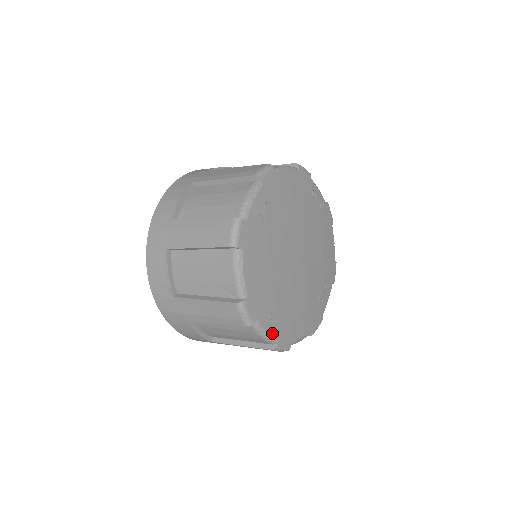
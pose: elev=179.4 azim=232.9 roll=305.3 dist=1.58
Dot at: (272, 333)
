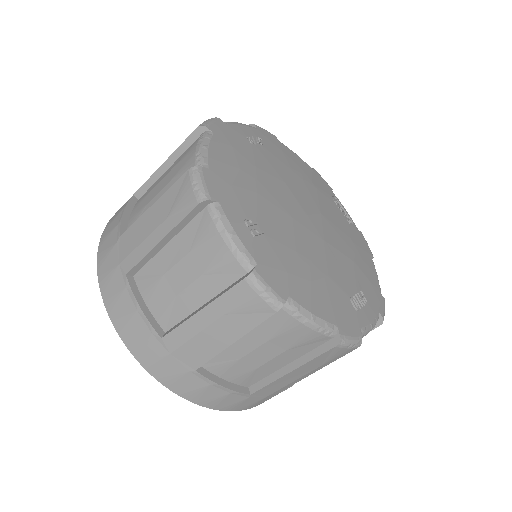
Dot at: (246, 244)
